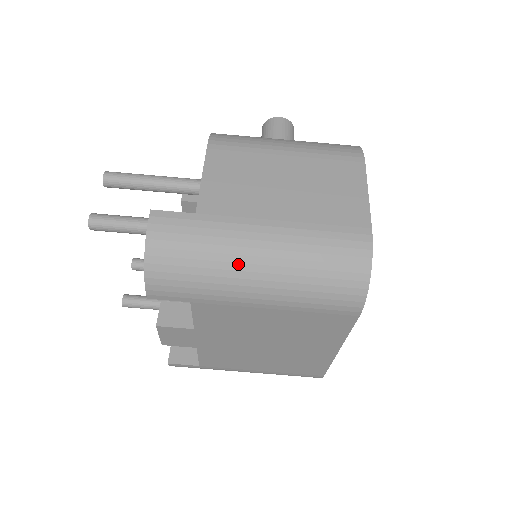
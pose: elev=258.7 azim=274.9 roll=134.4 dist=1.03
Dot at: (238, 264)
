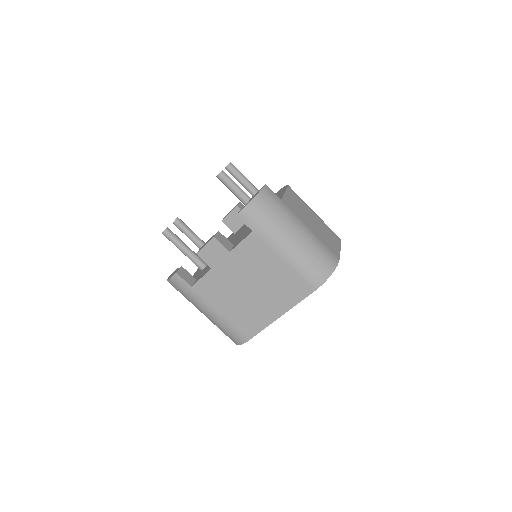
Dot at: (288, 229)
